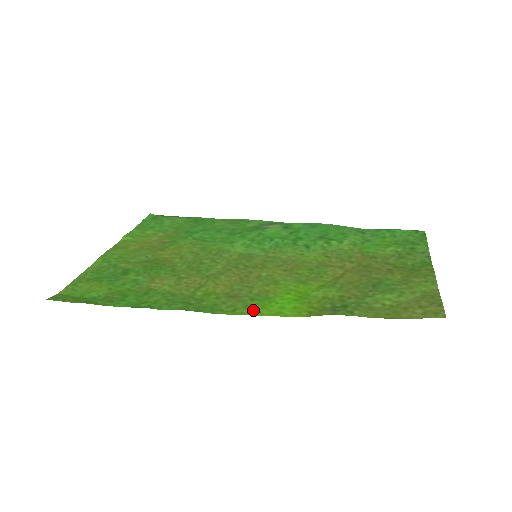
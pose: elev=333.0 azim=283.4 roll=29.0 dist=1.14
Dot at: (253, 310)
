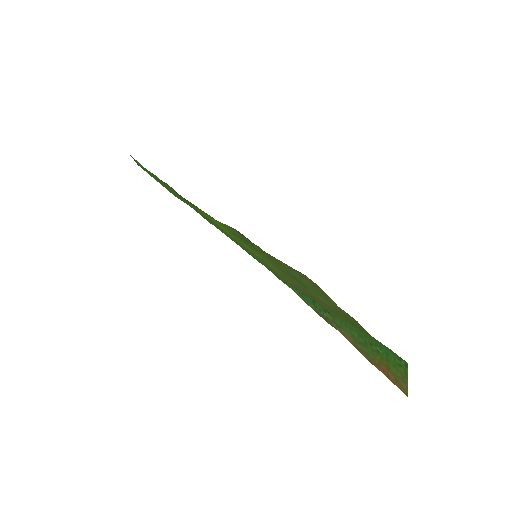
Dot at: (200, 210)
